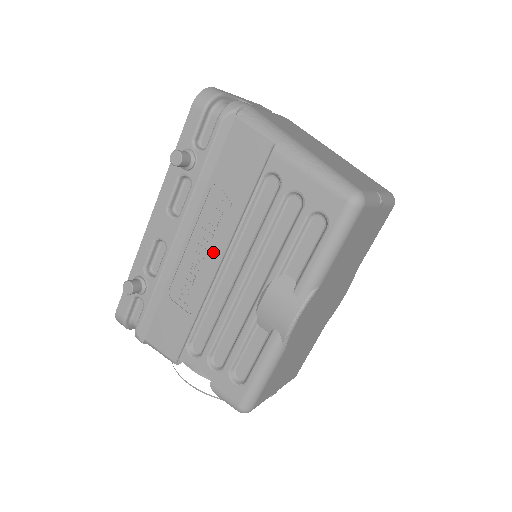
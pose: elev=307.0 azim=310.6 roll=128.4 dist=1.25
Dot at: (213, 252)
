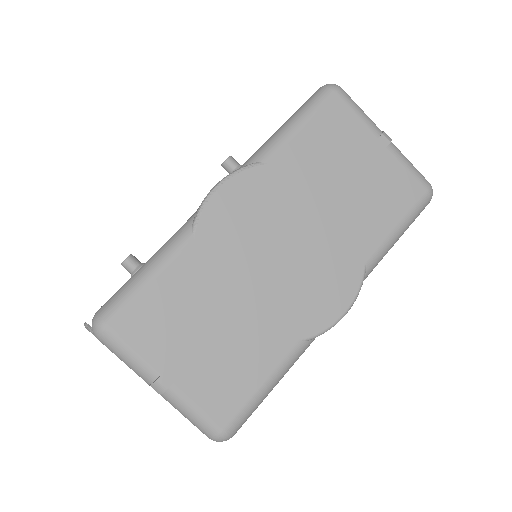
Dot at: occluded
